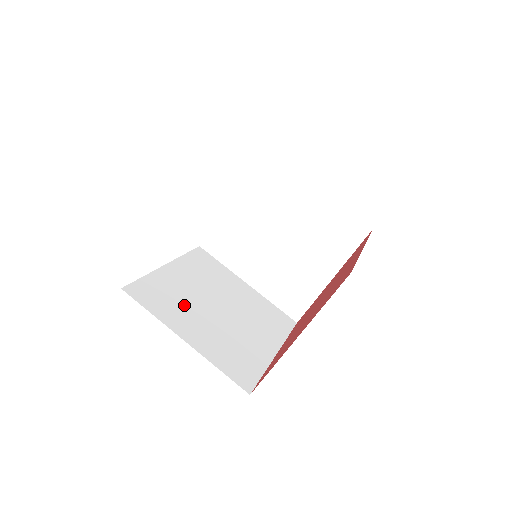
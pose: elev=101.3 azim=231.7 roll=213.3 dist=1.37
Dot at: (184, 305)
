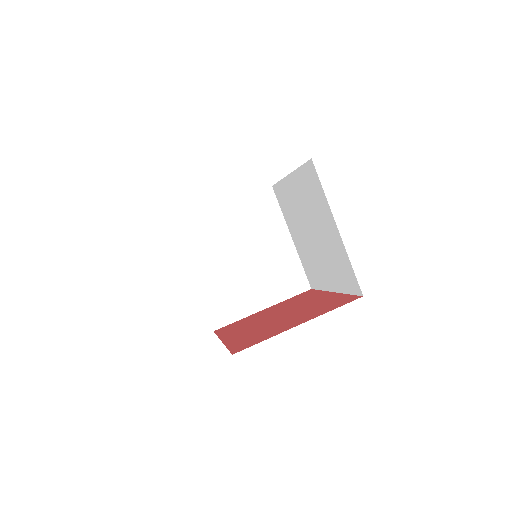
Dot at: occluded
